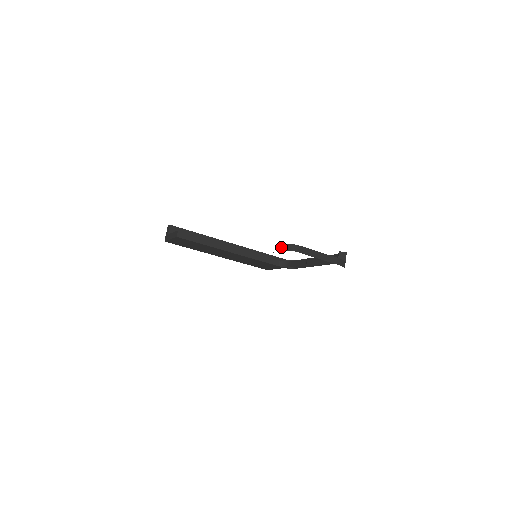
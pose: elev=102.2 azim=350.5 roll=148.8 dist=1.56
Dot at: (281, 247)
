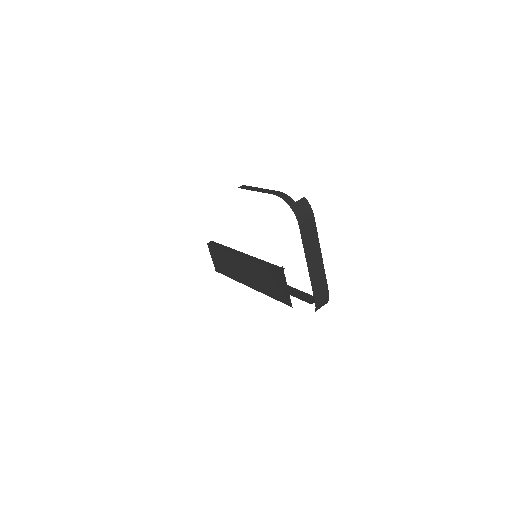
Dot at: occluded
